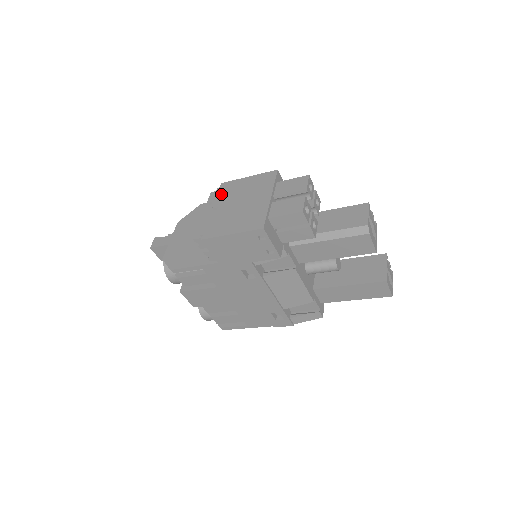
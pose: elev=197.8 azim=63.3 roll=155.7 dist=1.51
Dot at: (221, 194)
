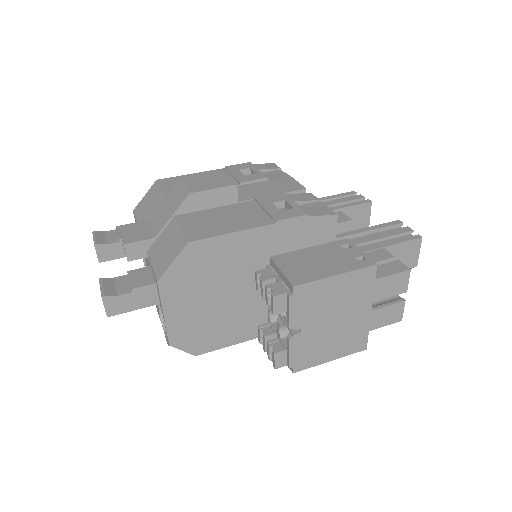
Dot at: (300, 308)
